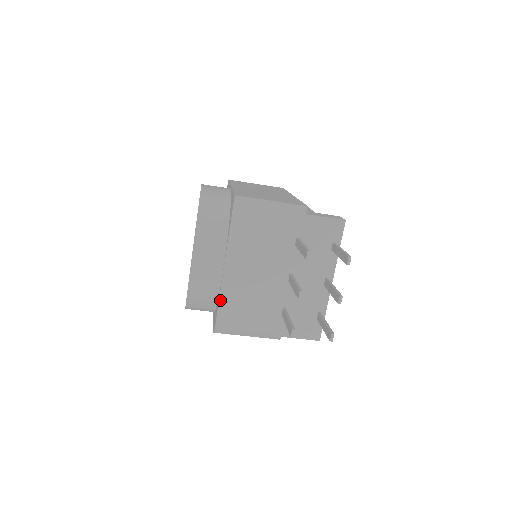
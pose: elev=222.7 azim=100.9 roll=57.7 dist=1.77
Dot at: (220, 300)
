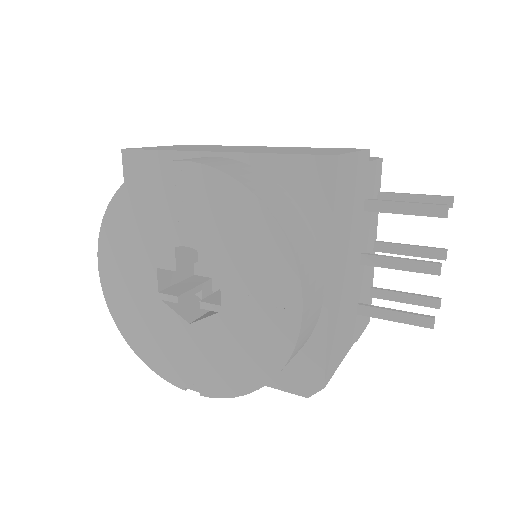
Dot at: (327, 341)
